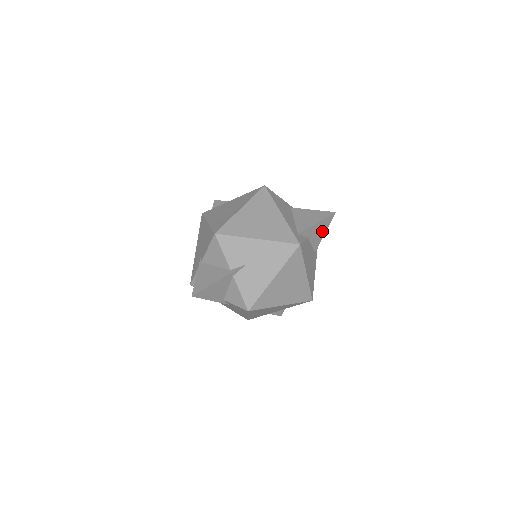
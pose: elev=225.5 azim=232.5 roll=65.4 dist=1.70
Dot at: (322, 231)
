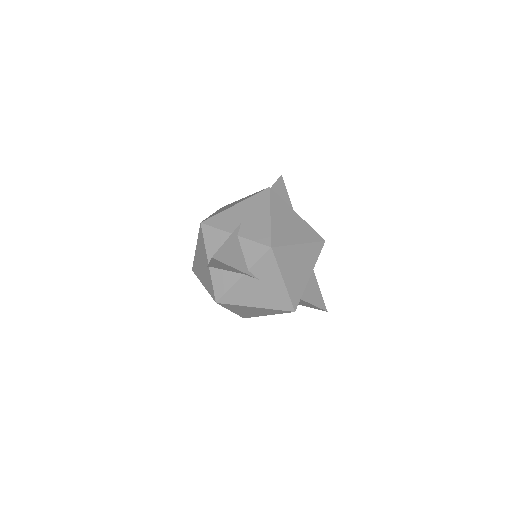
Dot at: (285, 195)
